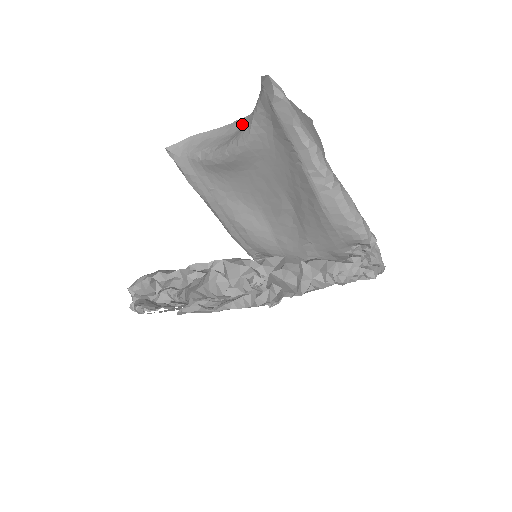
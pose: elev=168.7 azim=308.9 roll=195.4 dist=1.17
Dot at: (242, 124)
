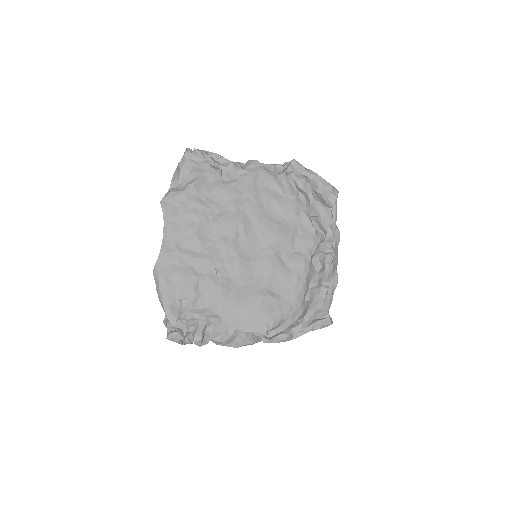
Dot at: occluded
